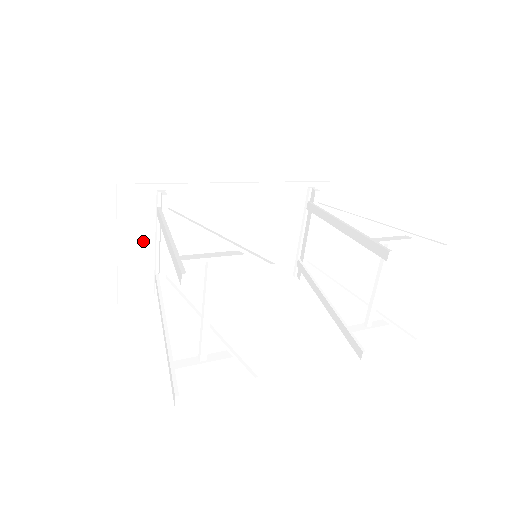
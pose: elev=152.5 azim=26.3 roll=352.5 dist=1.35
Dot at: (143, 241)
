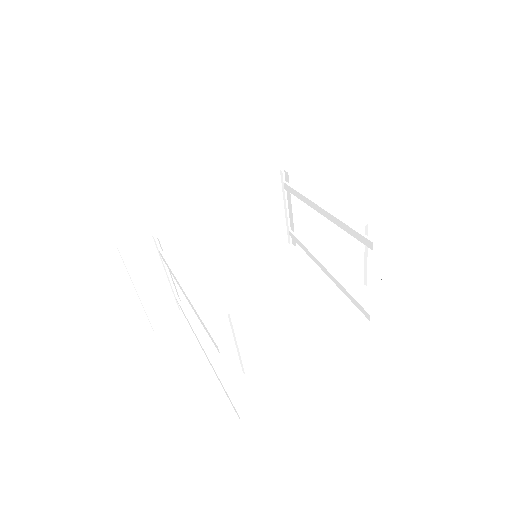
Dot at: (156, 278)
